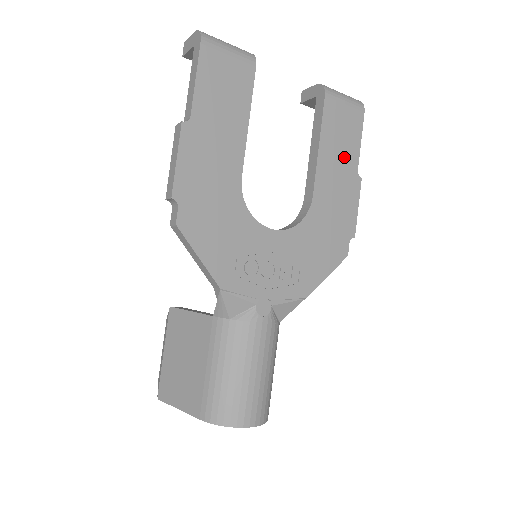
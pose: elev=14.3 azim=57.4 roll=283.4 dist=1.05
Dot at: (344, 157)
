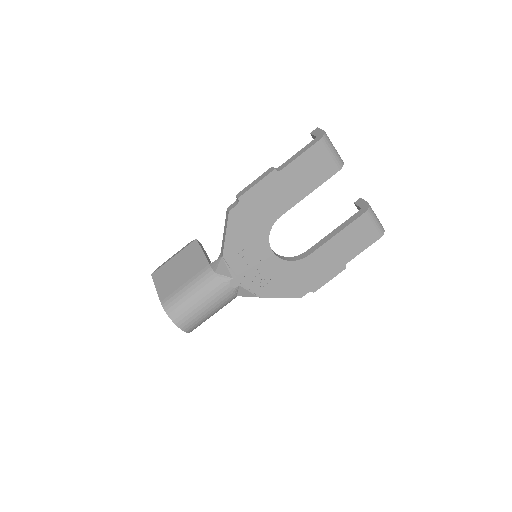
Dot at: (346, 251)
